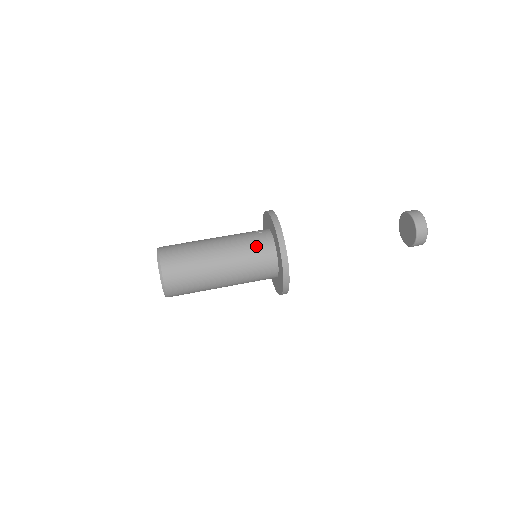
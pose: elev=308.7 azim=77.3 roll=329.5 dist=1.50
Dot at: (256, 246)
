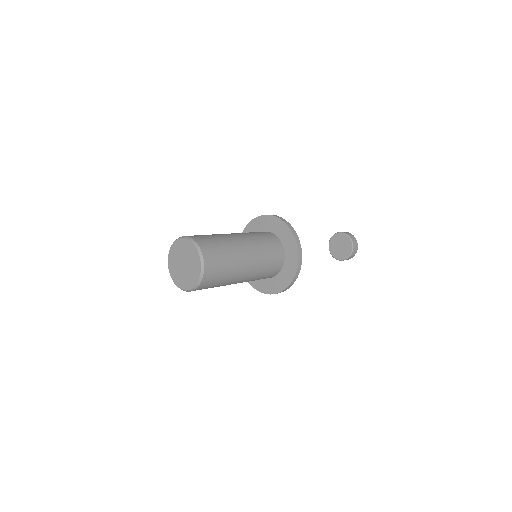
Dot at: (255, 232)
